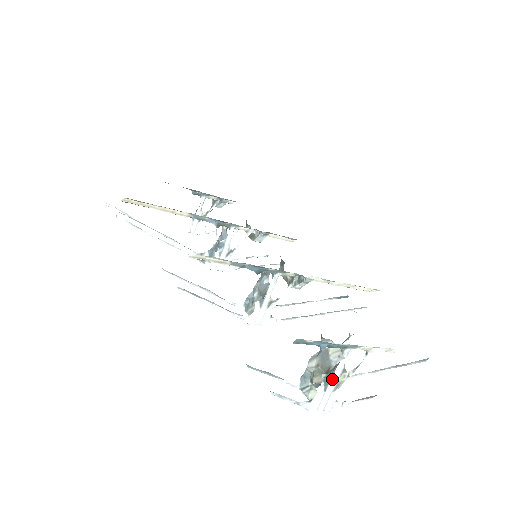
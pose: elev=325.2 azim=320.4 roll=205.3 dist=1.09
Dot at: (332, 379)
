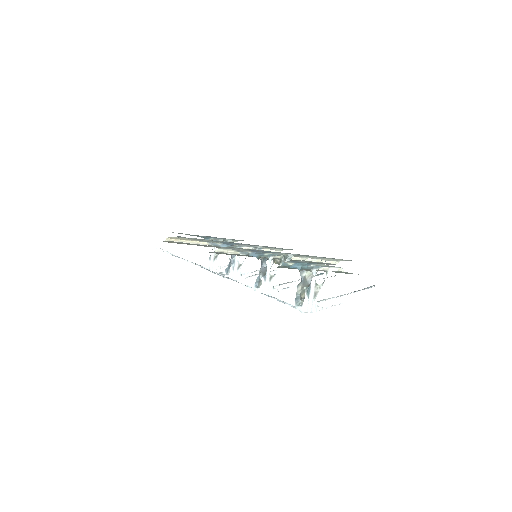
Dot at: (310, 290)
